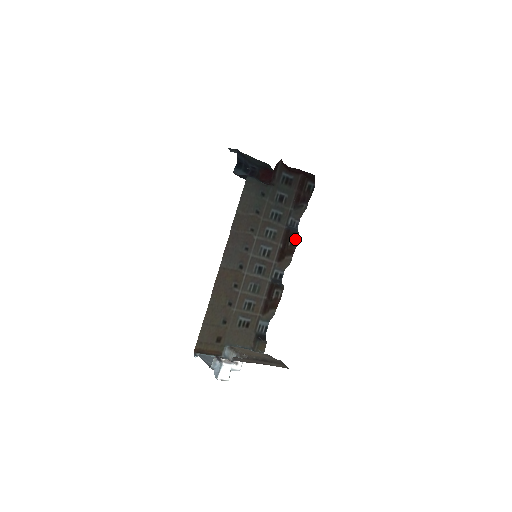
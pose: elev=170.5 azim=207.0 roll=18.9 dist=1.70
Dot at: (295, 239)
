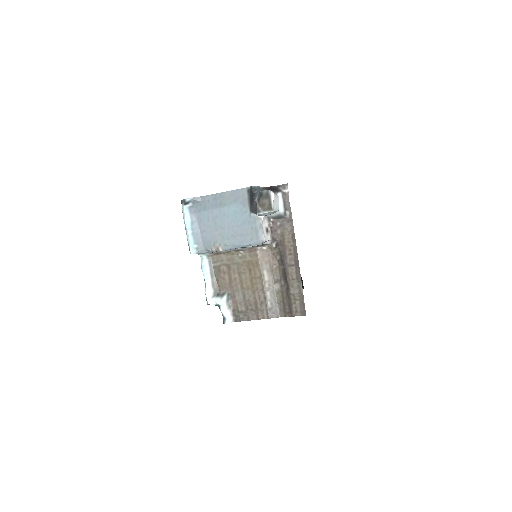
Dot at: occluded
